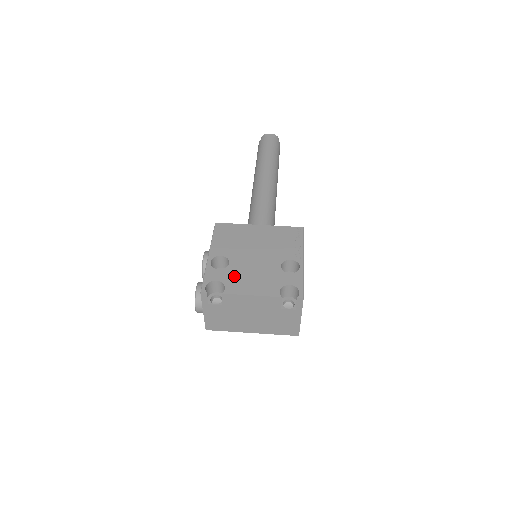
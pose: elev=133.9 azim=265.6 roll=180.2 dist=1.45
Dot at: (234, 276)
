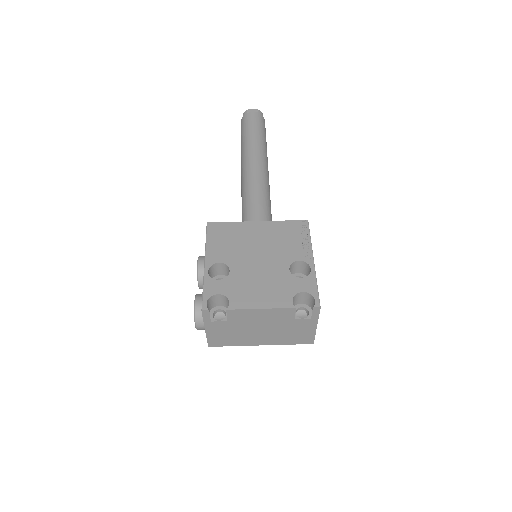
Dot at: (238, 287)
